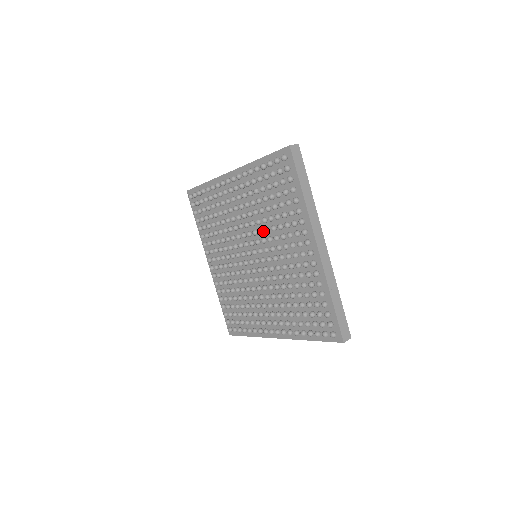
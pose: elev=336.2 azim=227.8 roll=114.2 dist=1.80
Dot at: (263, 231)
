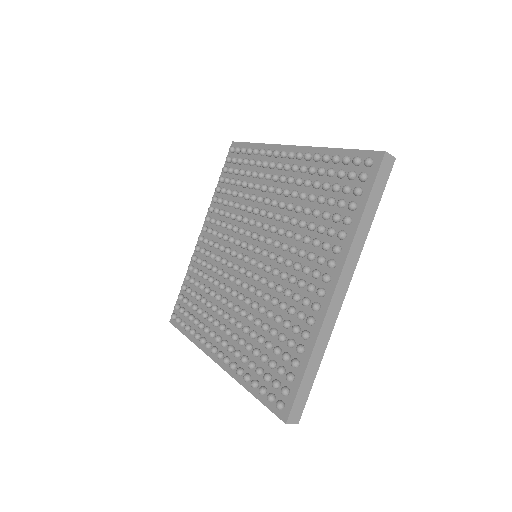
Dot at: (283, 233)
